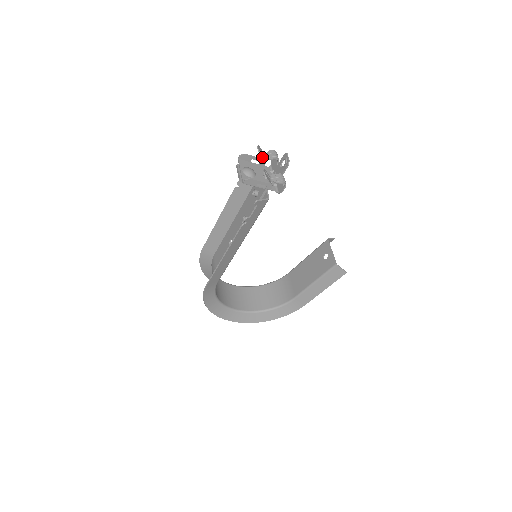
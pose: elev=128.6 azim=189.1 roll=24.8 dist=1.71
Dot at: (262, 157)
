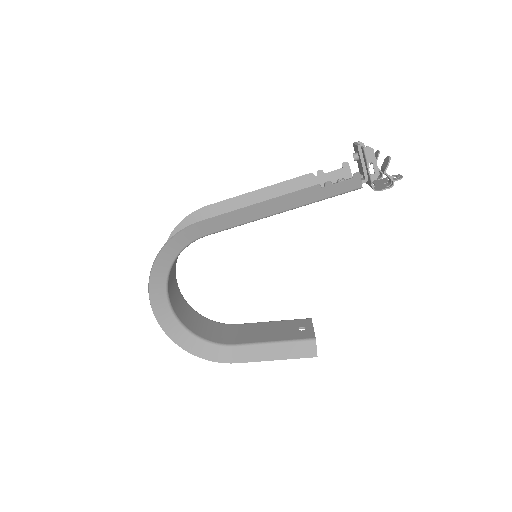
Dot at: (376, 159)
